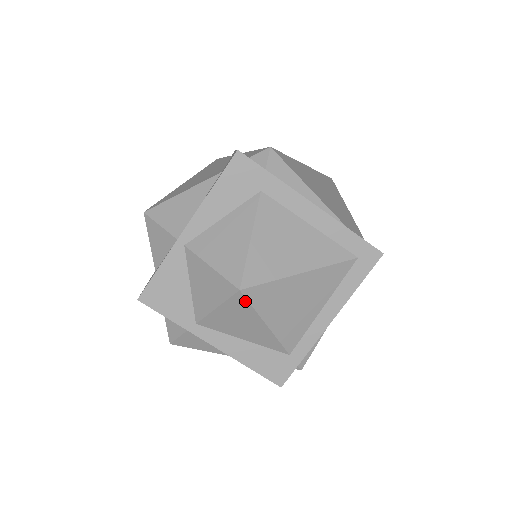
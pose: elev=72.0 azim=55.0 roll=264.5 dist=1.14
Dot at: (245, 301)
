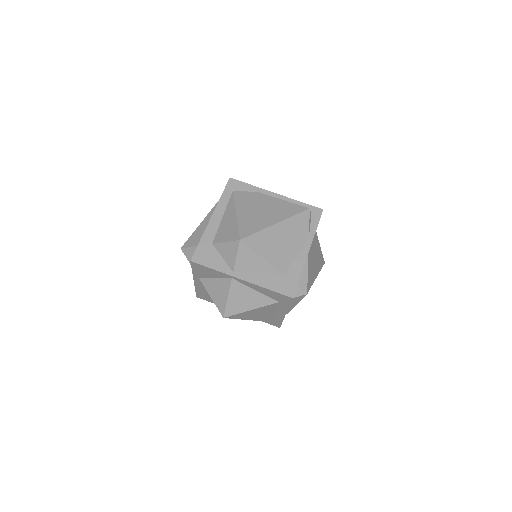
Dot at: occluded
